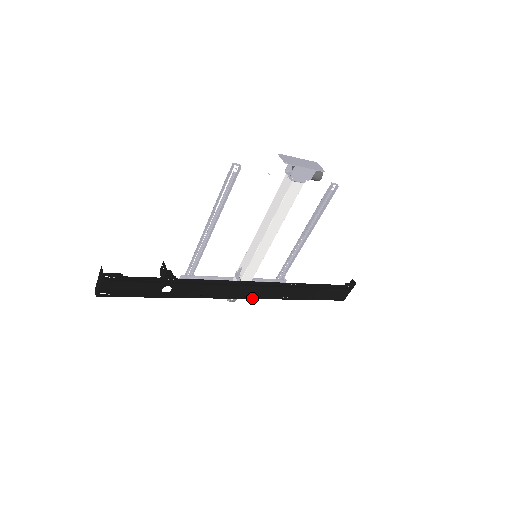
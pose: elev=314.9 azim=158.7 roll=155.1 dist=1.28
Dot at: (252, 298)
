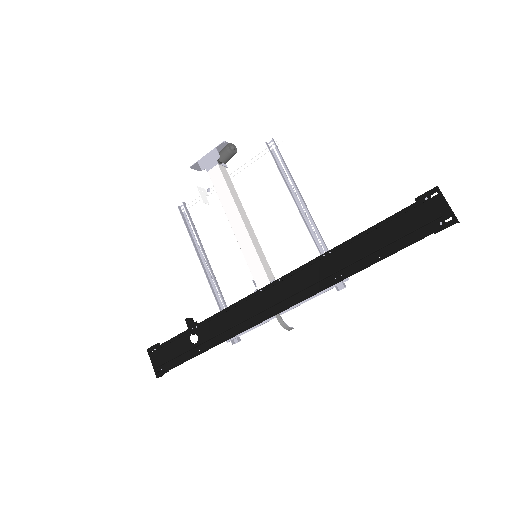
Dot at: (294, 304)
